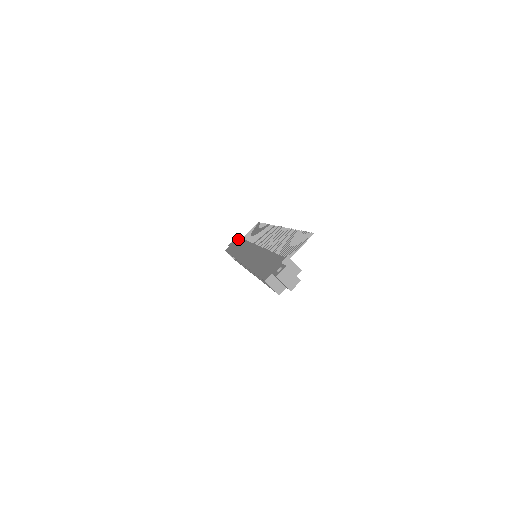
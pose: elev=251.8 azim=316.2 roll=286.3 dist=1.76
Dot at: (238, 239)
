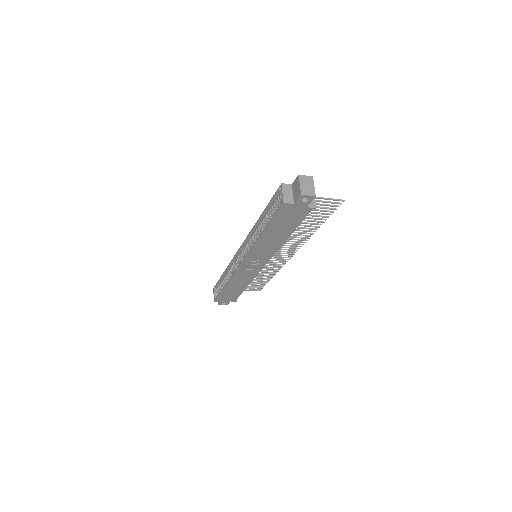
Dot at: occluded
